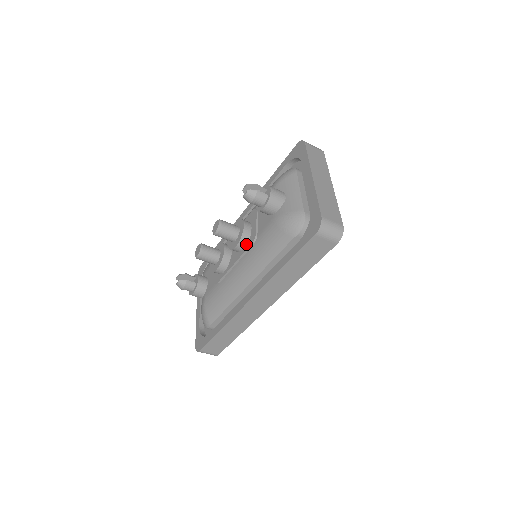
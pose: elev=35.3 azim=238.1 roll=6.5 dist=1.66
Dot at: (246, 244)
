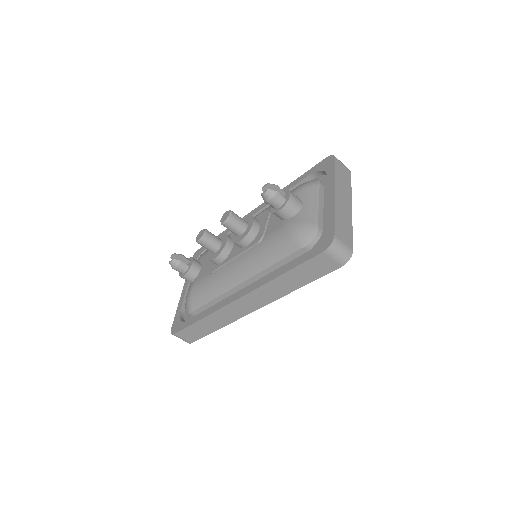
Dot at: (250, 242)
